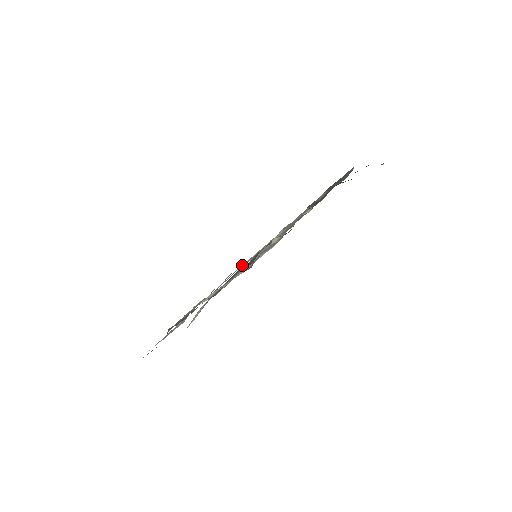
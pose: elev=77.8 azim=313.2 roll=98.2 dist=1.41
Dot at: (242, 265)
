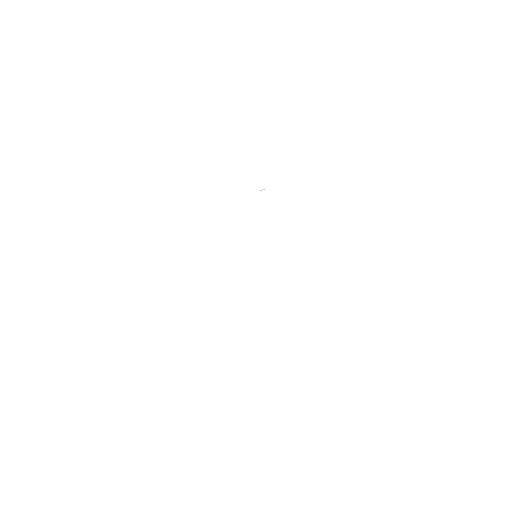
Dot at: occluded
